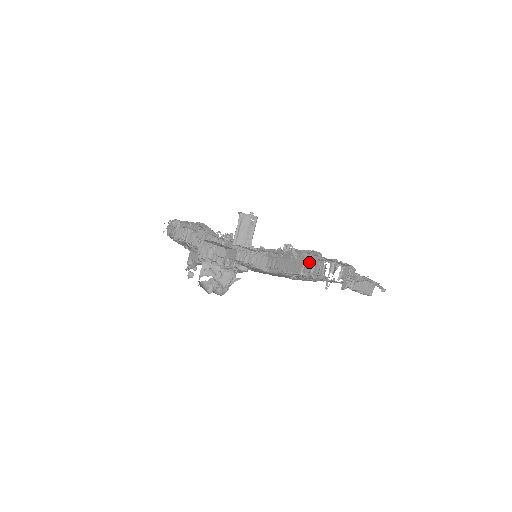
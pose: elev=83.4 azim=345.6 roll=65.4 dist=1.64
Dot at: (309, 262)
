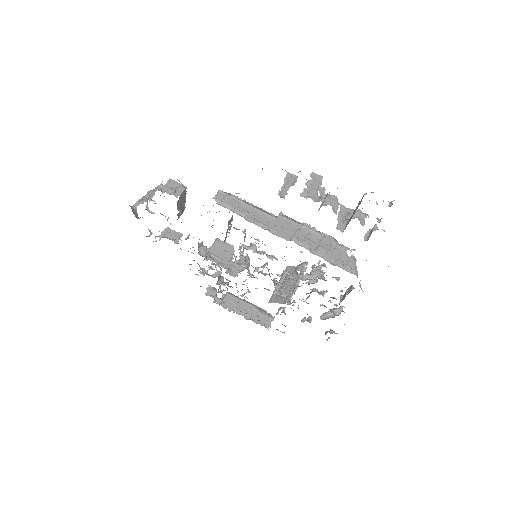
Dot at: occluded
